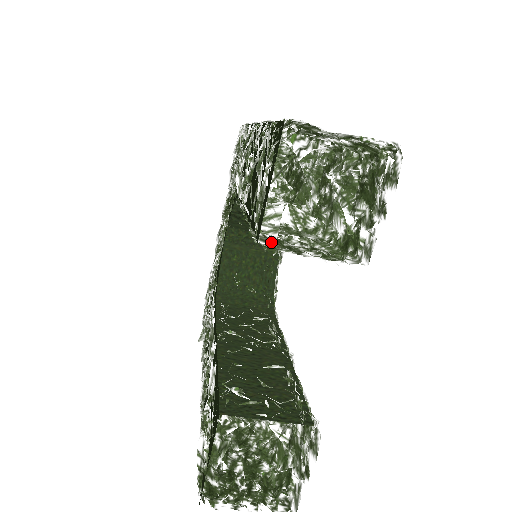
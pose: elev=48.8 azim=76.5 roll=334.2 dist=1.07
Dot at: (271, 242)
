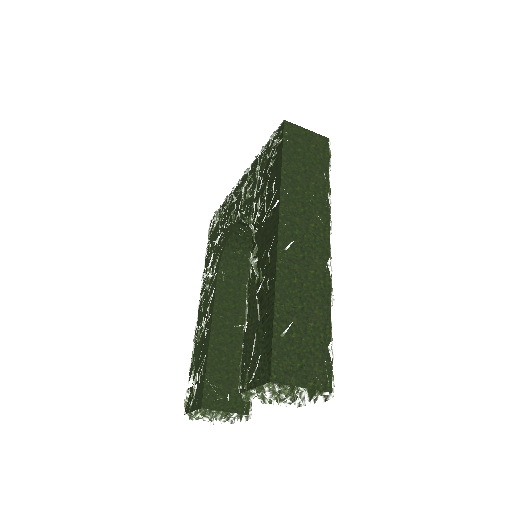
Dot at: occluded
